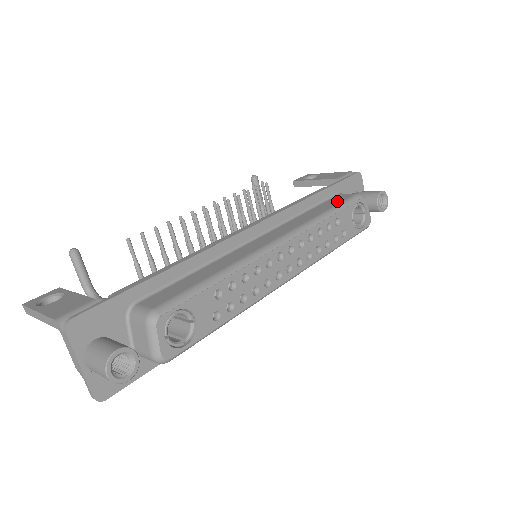
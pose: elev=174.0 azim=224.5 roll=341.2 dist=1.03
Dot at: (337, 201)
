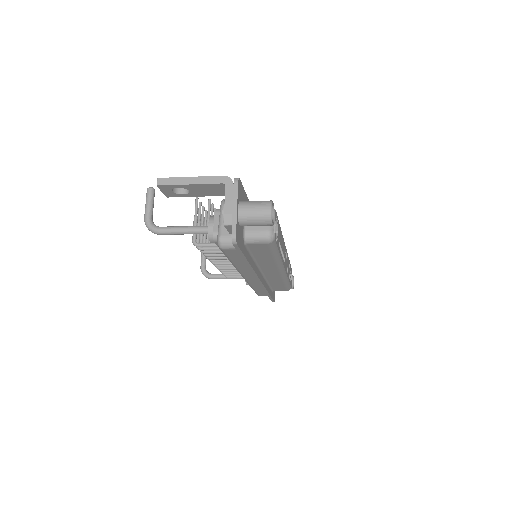
Dot at: occluded
